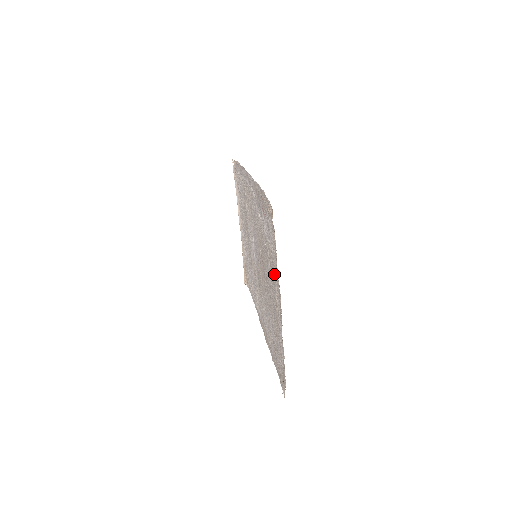
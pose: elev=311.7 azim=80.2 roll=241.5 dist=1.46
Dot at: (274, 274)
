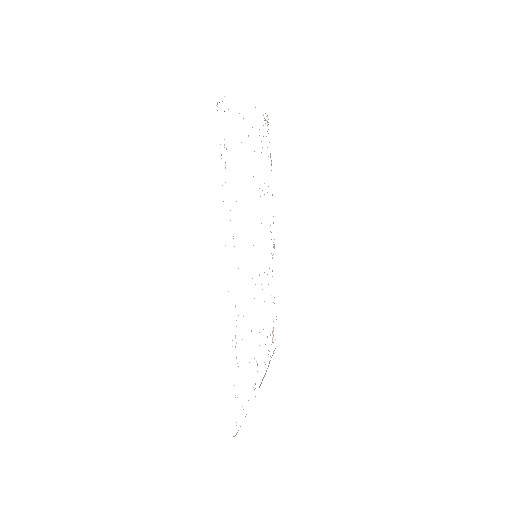
Dot at: occluded
